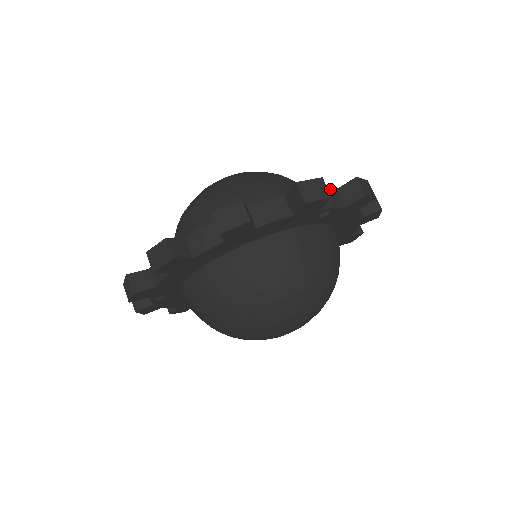
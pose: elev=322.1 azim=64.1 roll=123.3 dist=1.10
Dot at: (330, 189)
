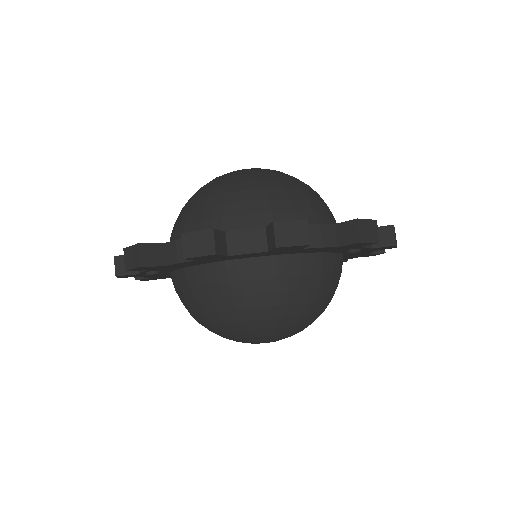
Dot at: occluded
